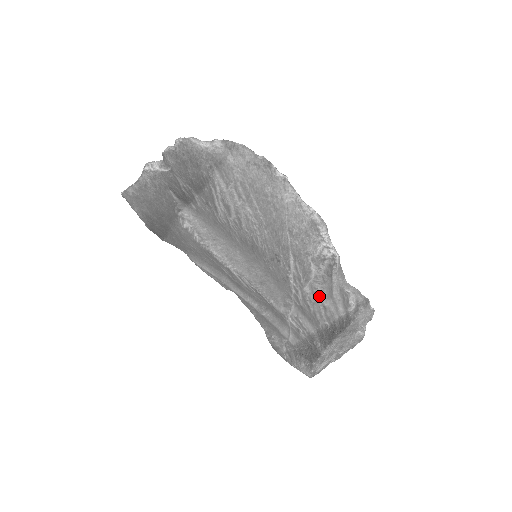
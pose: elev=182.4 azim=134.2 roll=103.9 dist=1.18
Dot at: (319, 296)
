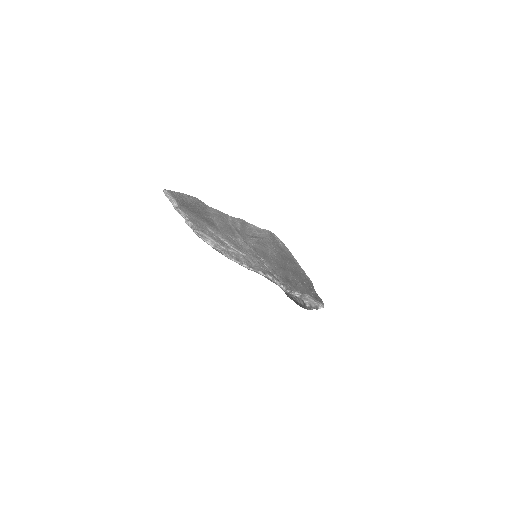
Dot at: occluded
